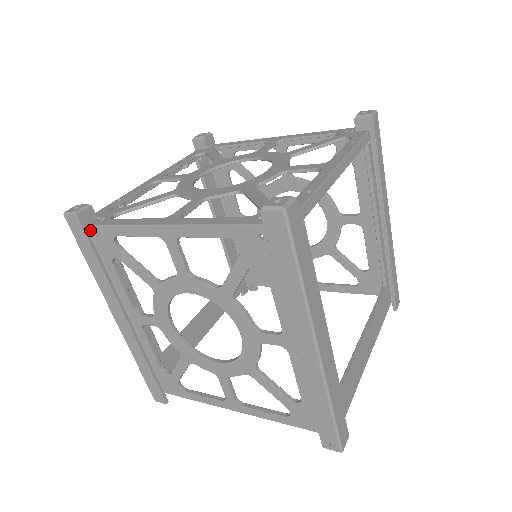
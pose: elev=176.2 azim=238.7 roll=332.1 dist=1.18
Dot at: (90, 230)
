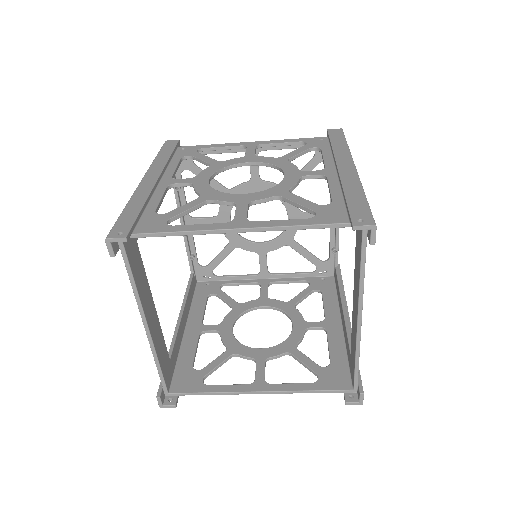
Dot at: (179, 148)
